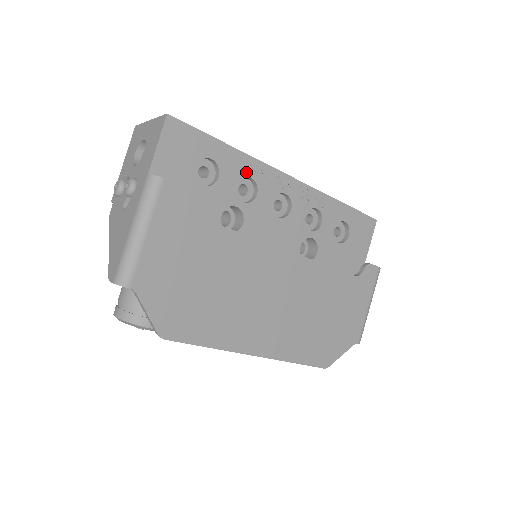
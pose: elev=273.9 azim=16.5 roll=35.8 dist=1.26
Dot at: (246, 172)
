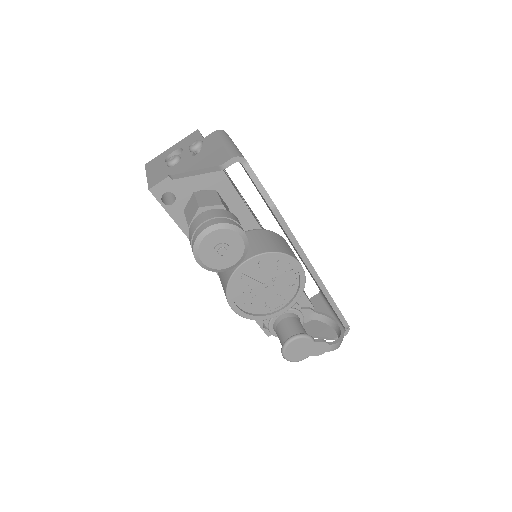
Dot at: occluded
